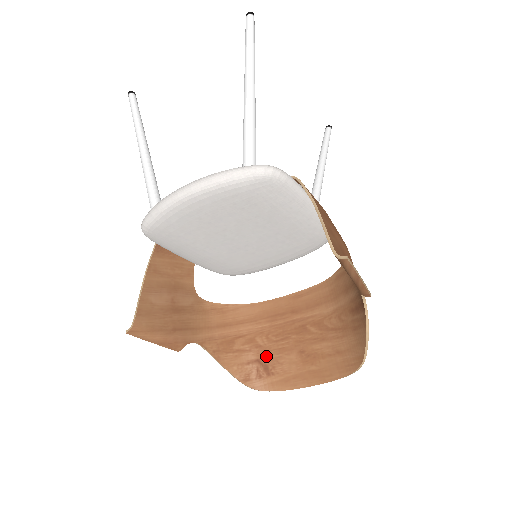
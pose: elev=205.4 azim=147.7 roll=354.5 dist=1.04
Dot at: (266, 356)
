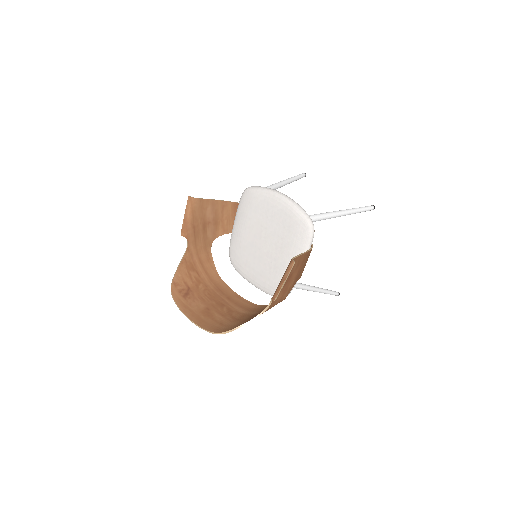
Dot at: (194, 292)
